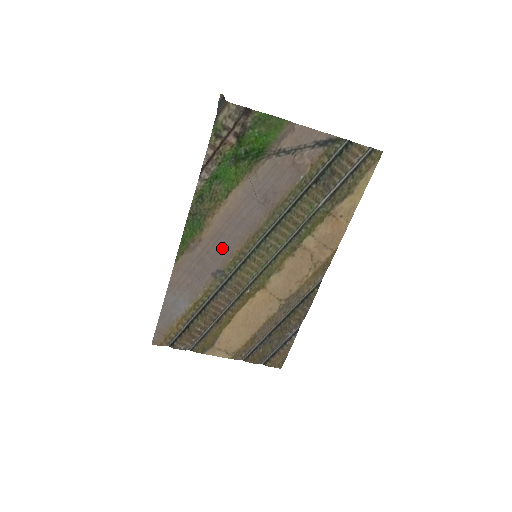
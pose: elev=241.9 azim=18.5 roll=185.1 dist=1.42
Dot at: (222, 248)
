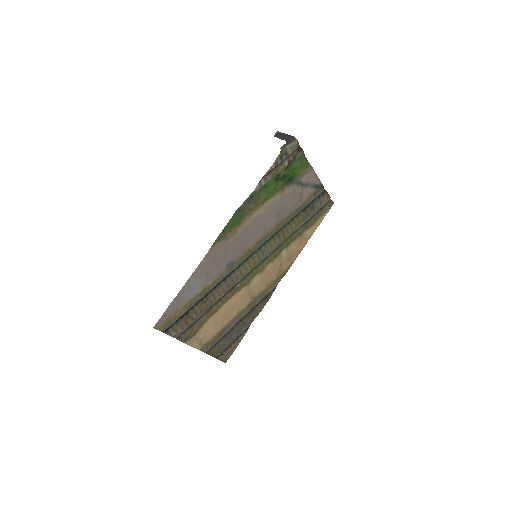
Dot at: (242, 243)
